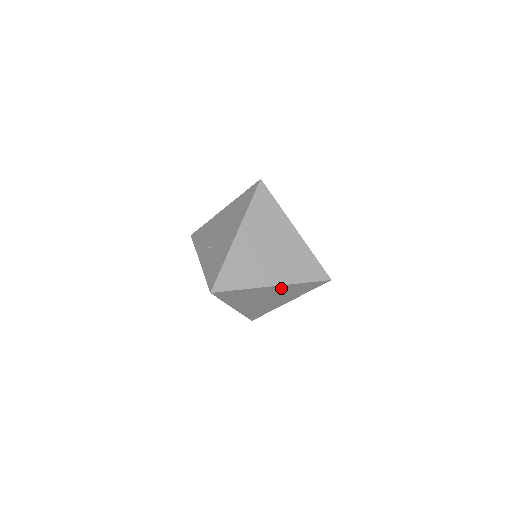
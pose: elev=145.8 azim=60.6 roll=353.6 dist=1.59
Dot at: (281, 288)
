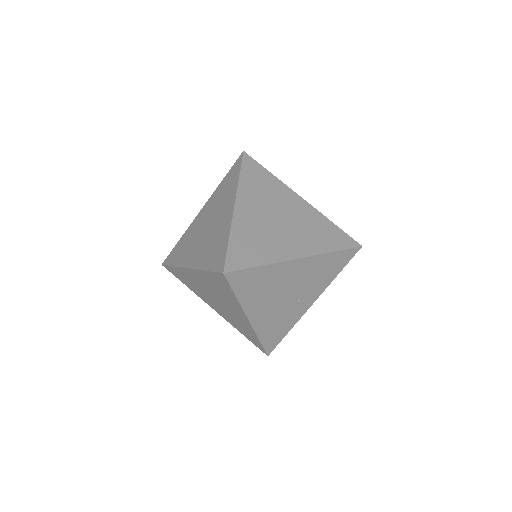
Dot at: (307, 211)
